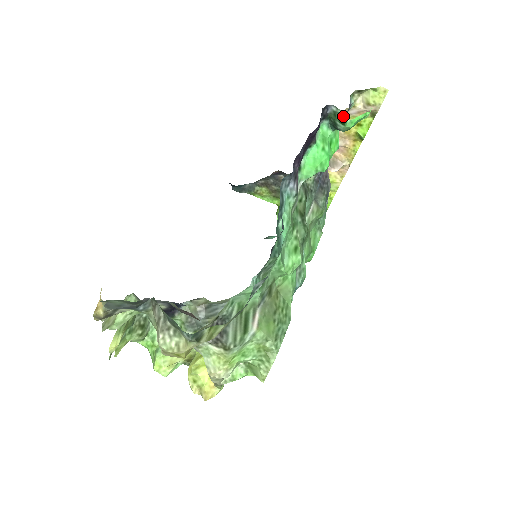
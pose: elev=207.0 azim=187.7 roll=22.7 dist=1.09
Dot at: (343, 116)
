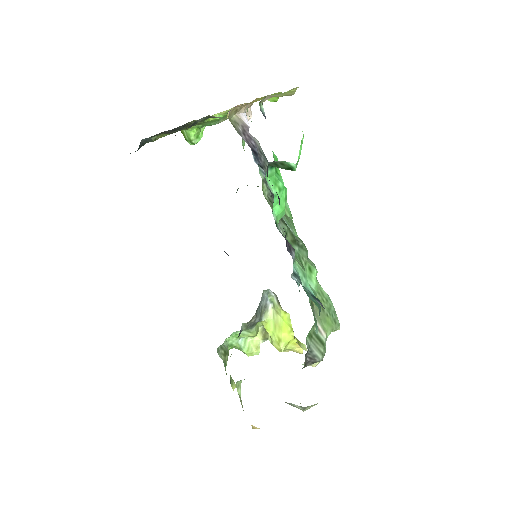
Dot at: (287, 164)
